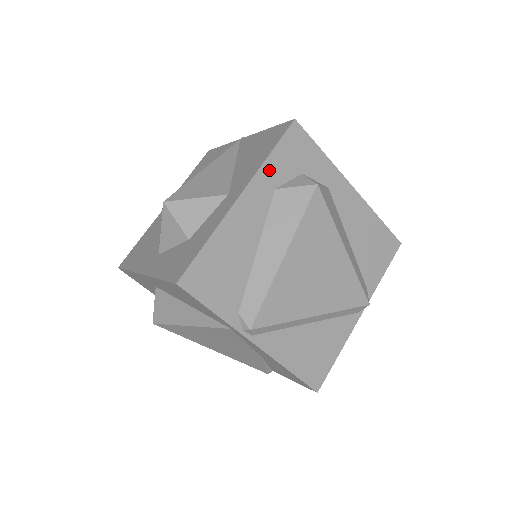
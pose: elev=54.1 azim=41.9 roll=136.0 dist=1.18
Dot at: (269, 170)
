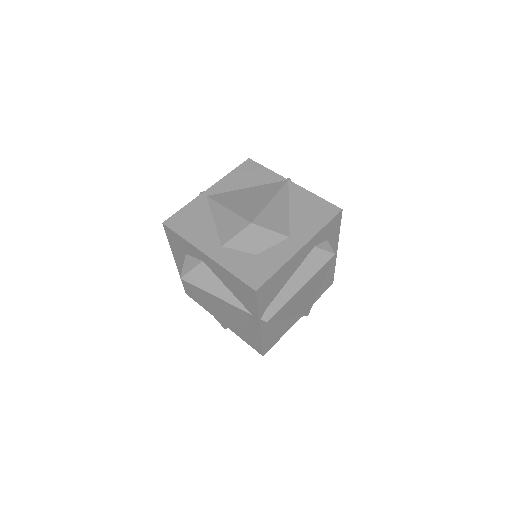
Dot at: (319, 236)
